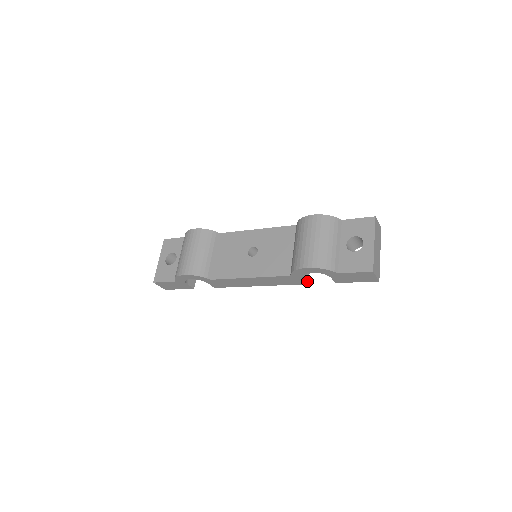
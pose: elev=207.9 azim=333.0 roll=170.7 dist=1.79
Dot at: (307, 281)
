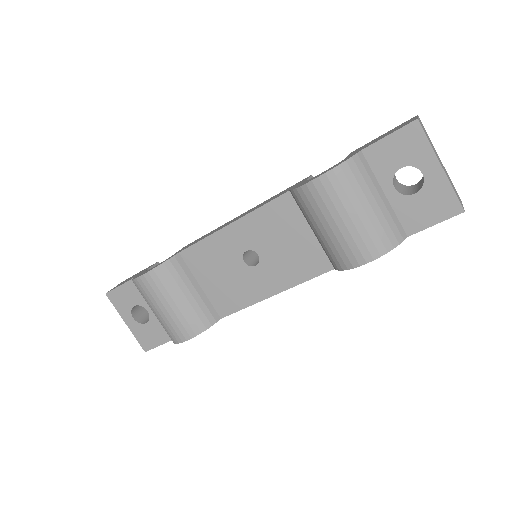
Dot at: occluded
